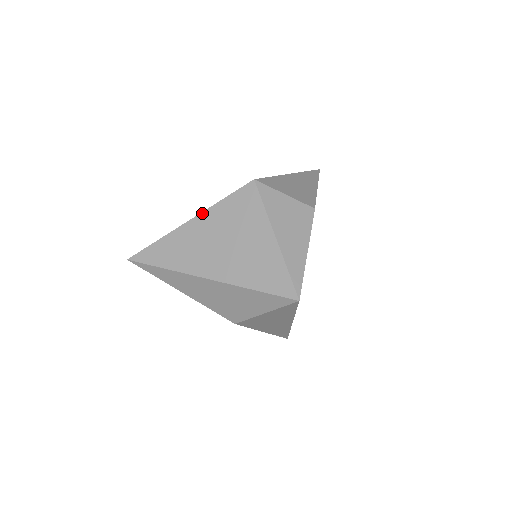
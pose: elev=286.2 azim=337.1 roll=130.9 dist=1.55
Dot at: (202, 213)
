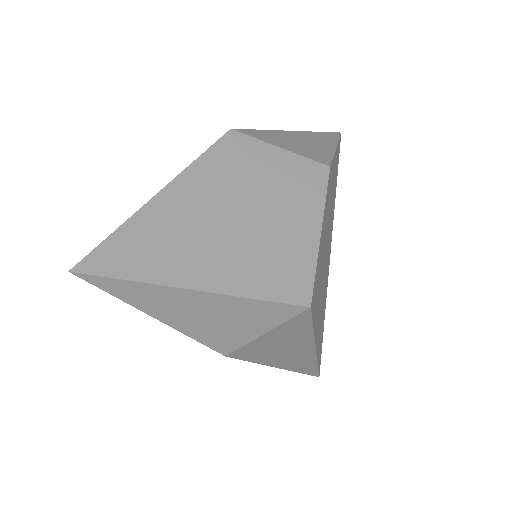
Dot at: (161, 191)
